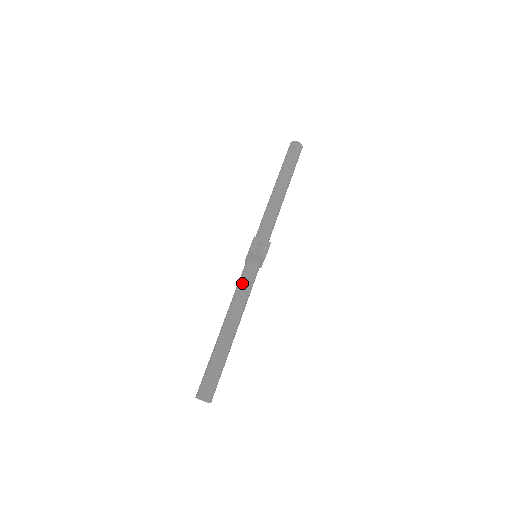
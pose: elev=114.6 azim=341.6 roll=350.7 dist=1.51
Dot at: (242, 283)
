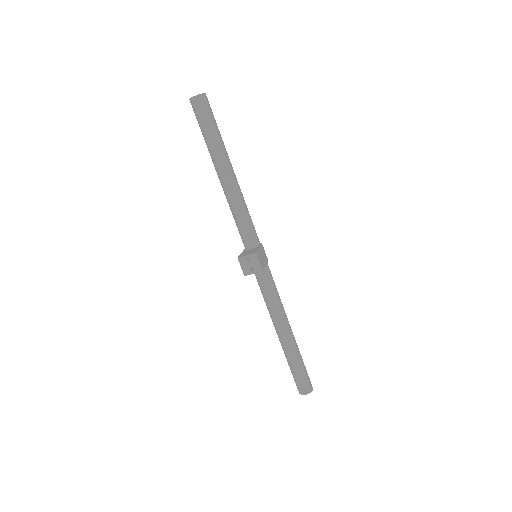
Dot at: (263, 293)
